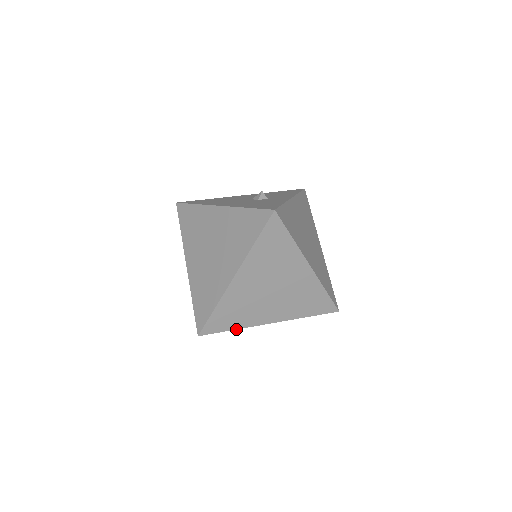
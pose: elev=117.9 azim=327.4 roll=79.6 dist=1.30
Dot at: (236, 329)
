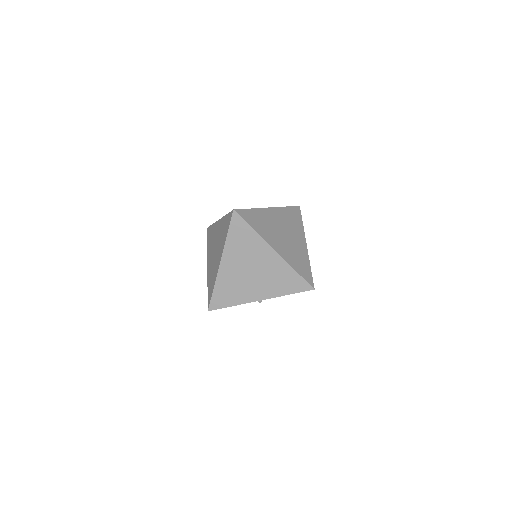
Dot at: occluded
